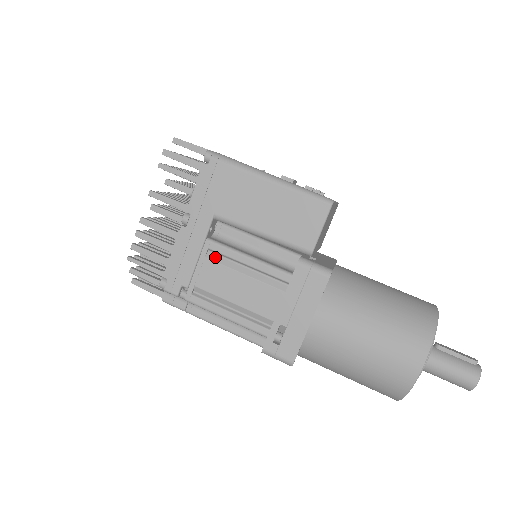
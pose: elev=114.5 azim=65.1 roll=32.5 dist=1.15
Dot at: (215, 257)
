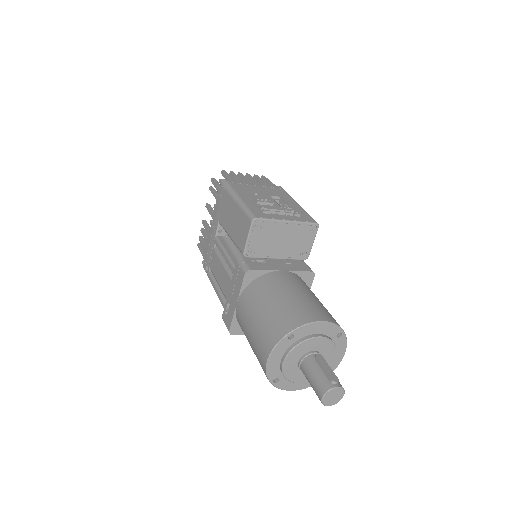
Dot at: (217, 250)
